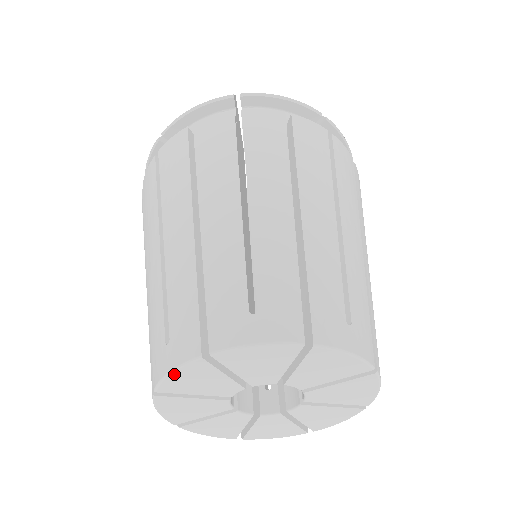
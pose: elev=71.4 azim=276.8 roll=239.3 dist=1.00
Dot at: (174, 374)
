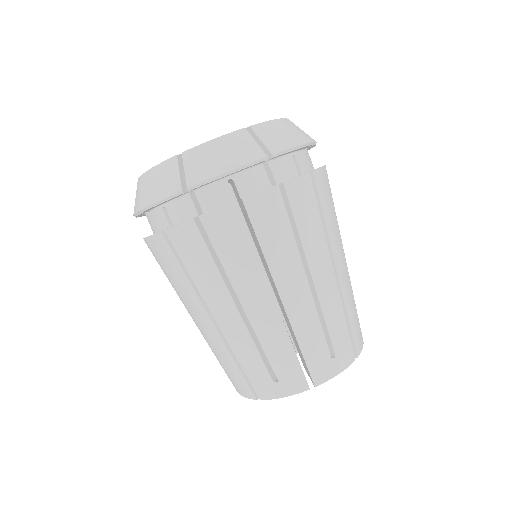
Dot at: occluded
